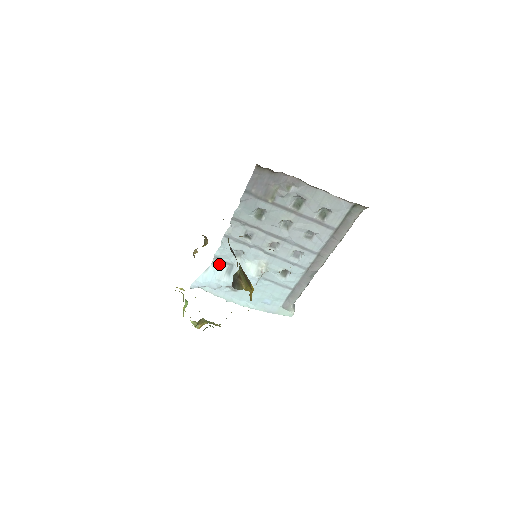
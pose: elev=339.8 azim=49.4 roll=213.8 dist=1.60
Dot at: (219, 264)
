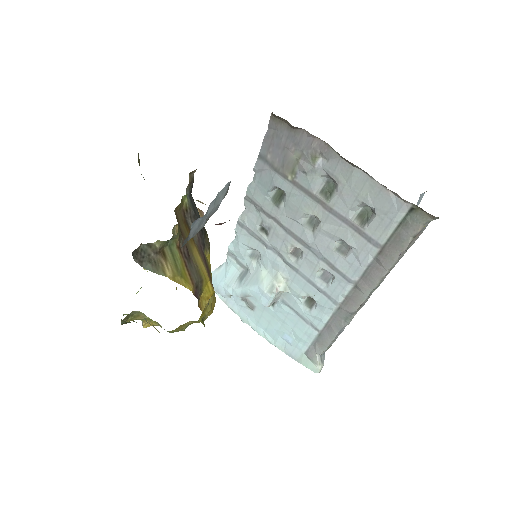
Dot at: (233, 264)
